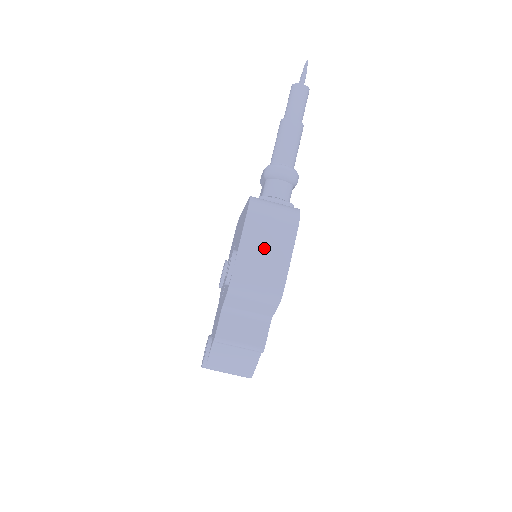
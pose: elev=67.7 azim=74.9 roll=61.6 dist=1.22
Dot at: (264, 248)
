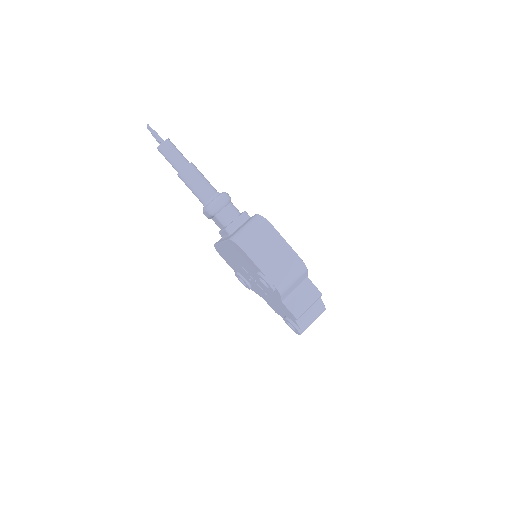
Dot at: (271, 255)
